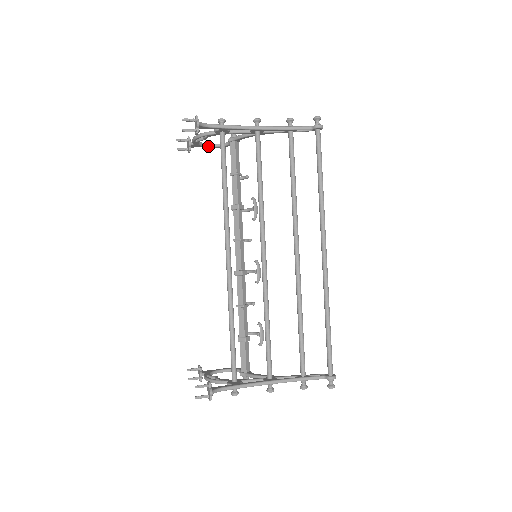
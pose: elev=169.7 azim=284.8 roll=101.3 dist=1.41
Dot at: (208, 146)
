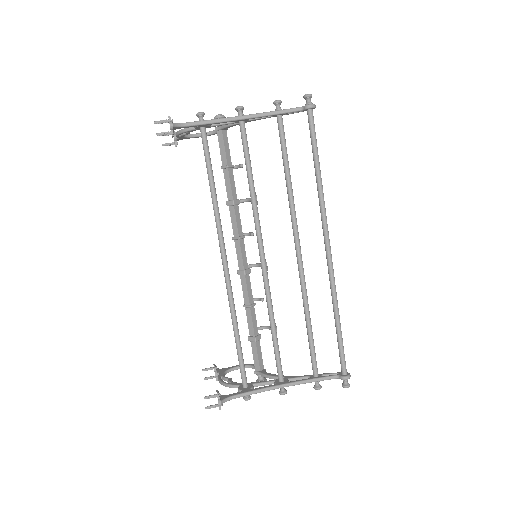
Dot at: (196, 136)
